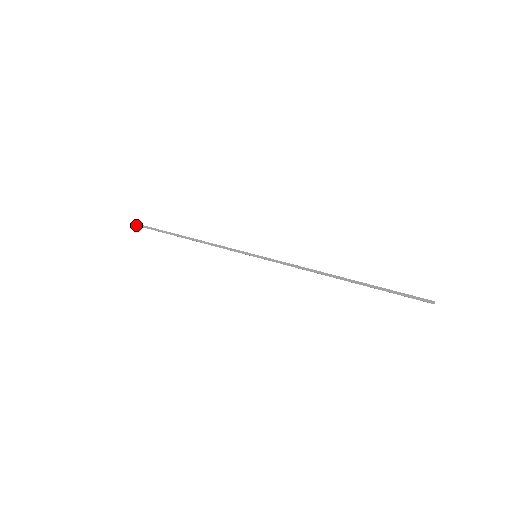
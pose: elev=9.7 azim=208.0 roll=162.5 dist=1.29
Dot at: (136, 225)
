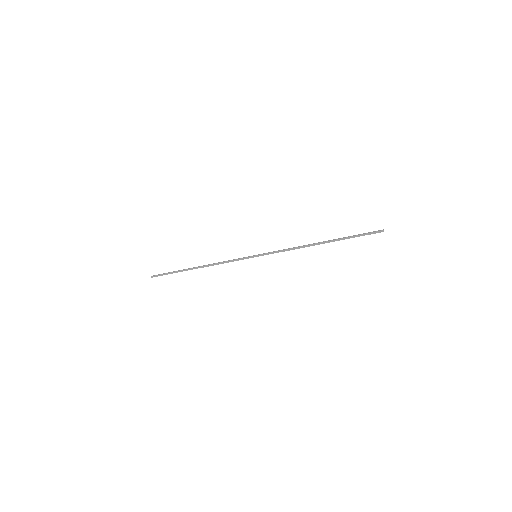
Dot at: occluded
